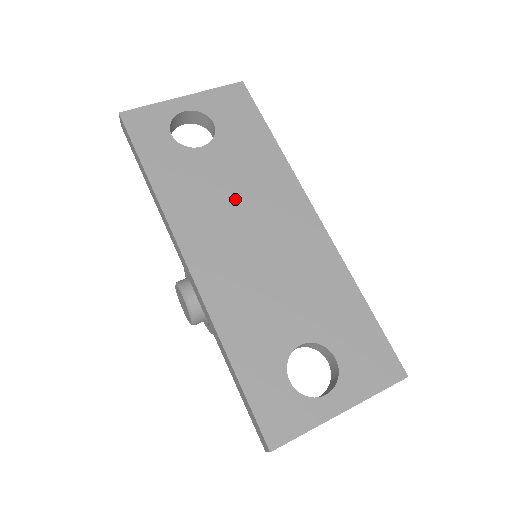
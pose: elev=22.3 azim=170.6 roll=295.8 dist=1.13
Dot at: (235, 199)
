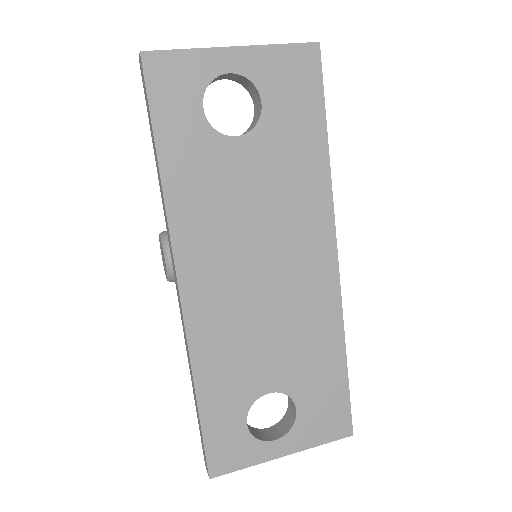
Dot at: (255, 220)
